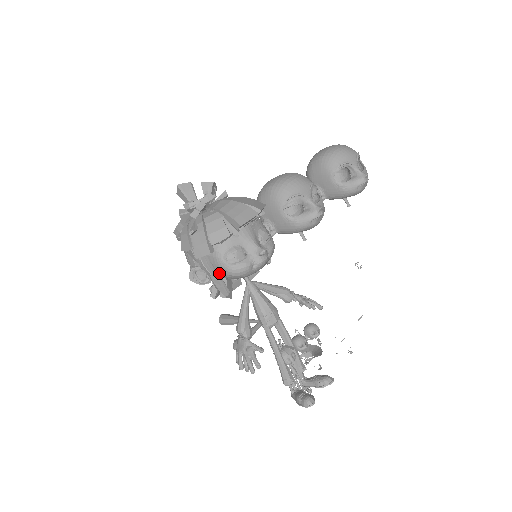
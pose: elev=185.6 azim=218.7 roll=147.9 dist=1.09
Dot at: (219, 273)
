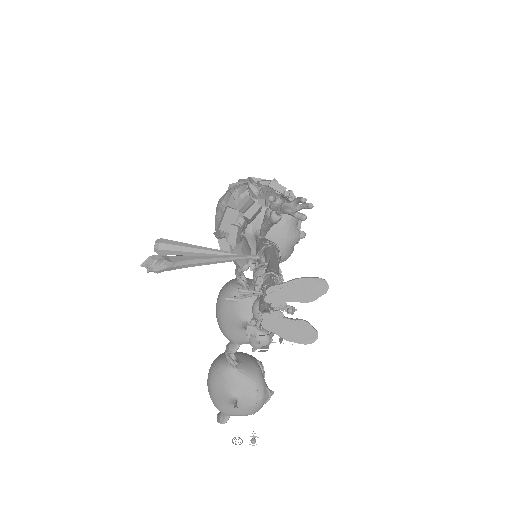
Dot at: (277, 197)
